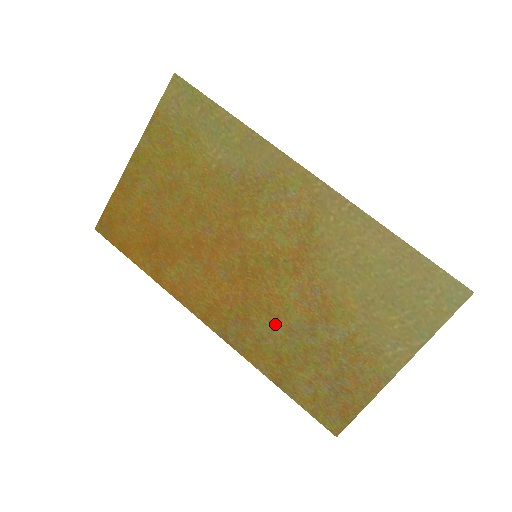
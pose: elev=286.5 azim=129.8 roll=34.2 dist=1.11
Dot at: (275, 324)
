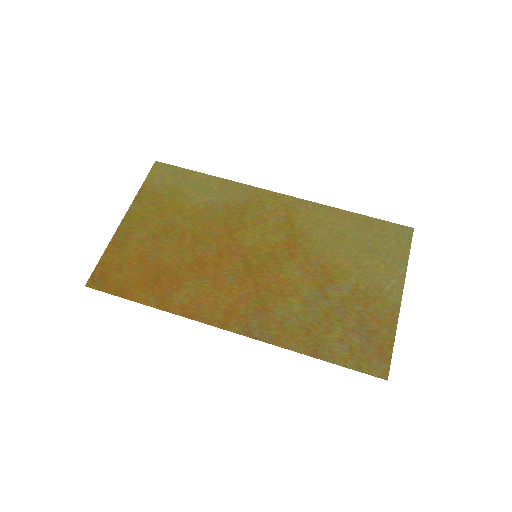
Dot at: (291, 302)
